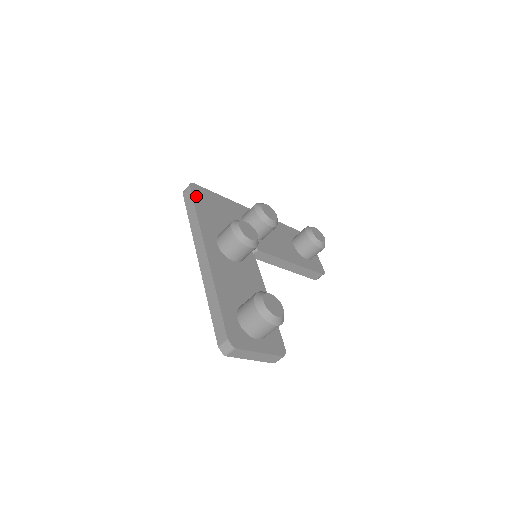
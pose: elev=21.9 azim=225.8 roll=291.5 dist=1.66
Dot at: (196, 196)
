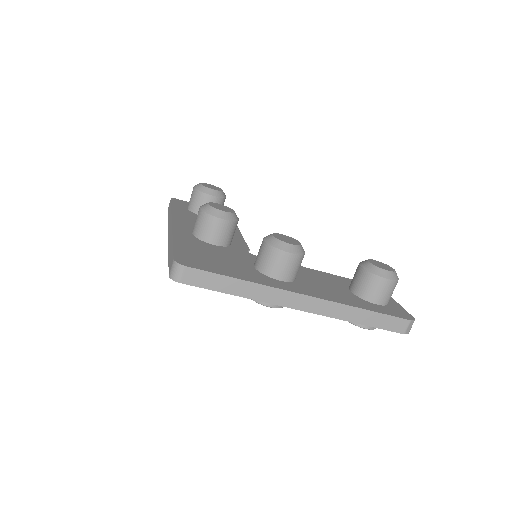
Dot at: (203, 268)
